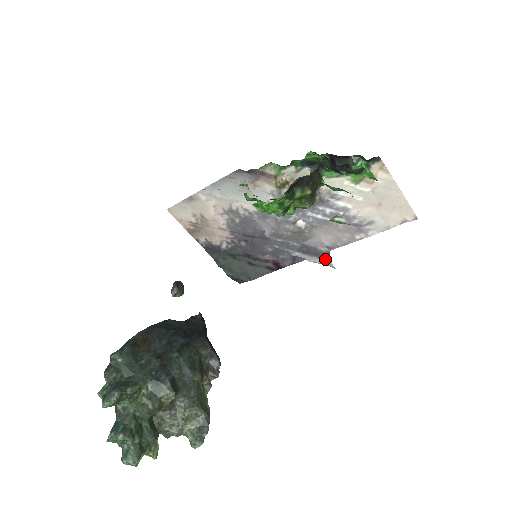
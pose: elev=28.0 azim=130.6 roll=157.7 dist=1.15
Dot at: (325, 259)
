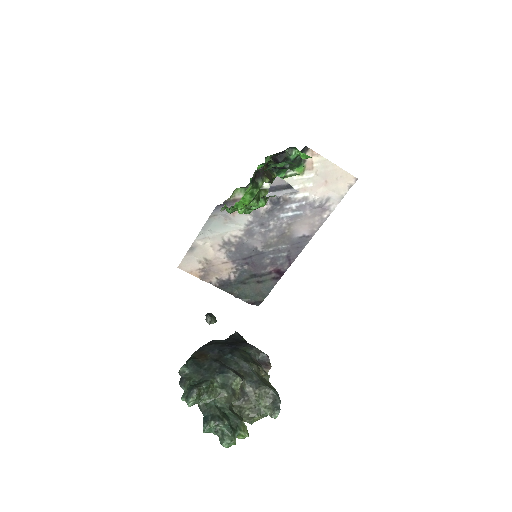
Dot at: (288, 188)
